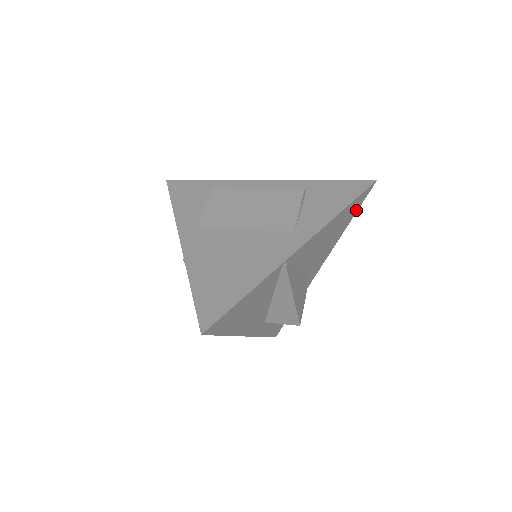
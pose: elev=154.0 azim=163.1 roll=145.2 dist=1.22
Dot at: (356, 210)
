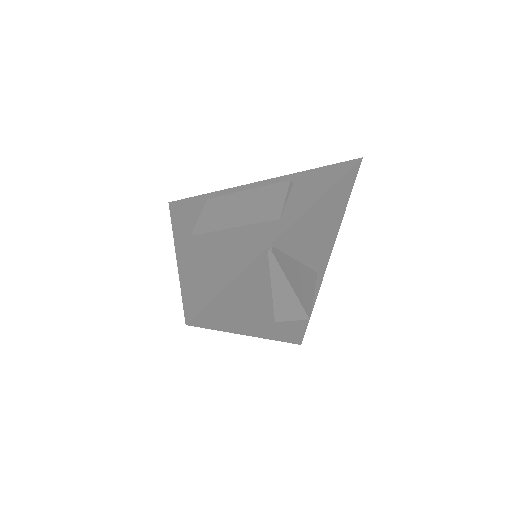
Dot at: (349, 193)
